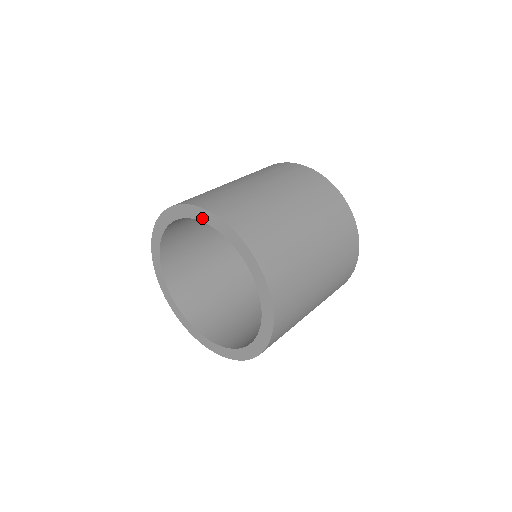
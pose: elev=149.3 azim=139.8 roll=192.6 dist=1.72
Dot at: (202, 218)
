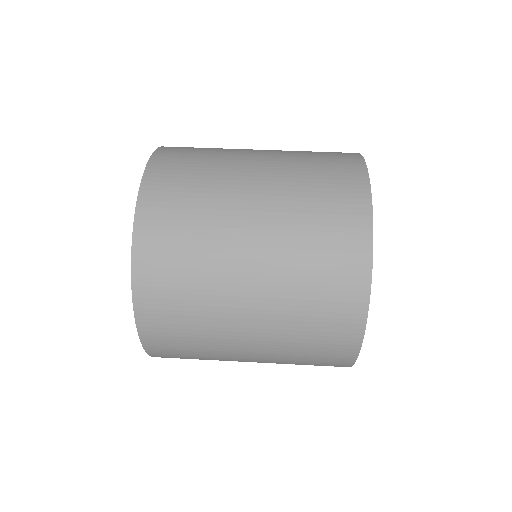
Dot at: occluded
